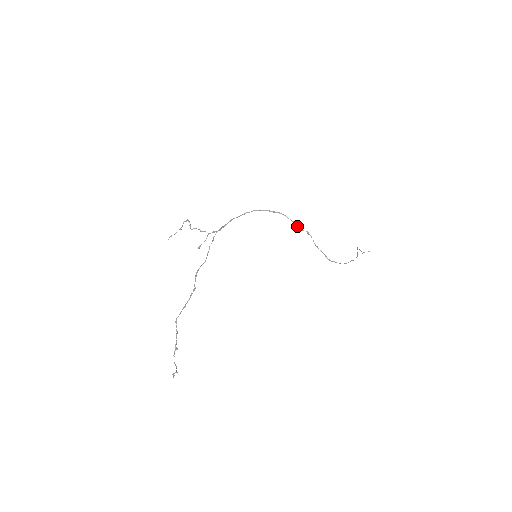
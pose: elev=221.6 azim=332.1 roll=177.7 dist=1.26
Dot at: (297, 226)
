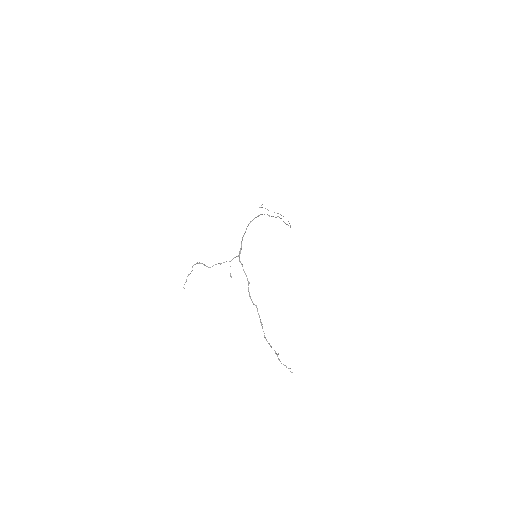
Dot at: occluded
